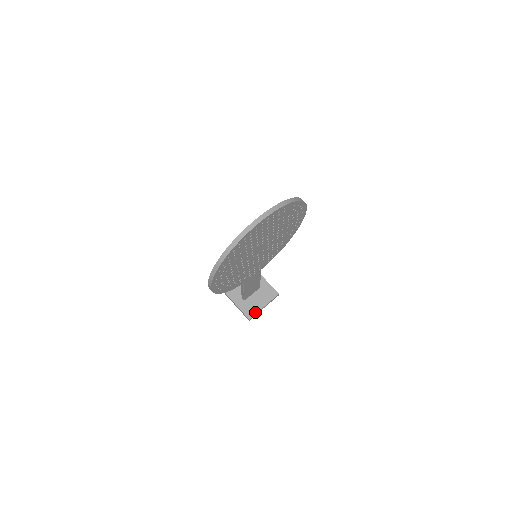
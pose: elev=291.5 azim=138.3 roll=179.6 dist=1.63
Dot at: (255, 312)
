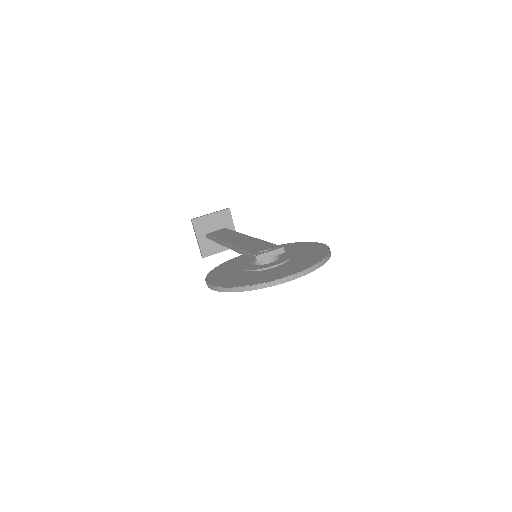
Dot at: (211, 253)
